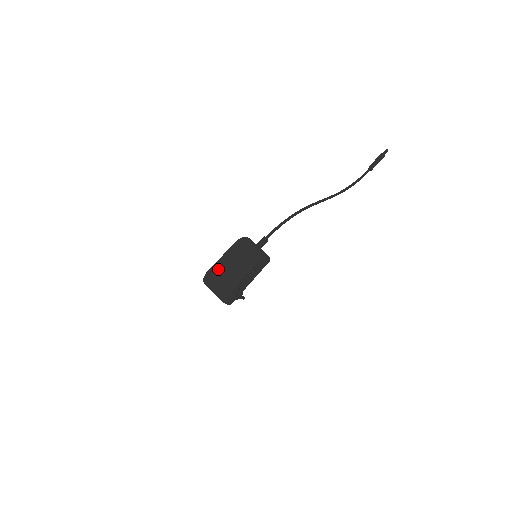
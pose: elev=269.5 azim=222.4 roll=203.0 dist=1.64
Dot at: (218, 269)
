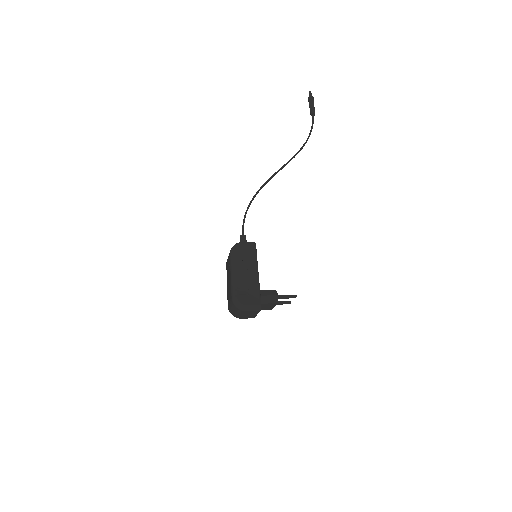
Dot at: (228, 295)
